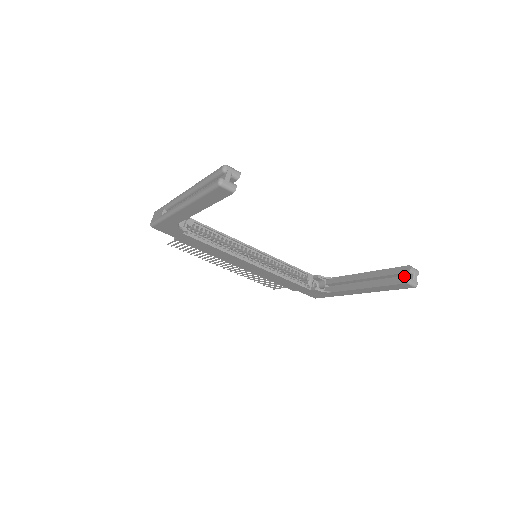
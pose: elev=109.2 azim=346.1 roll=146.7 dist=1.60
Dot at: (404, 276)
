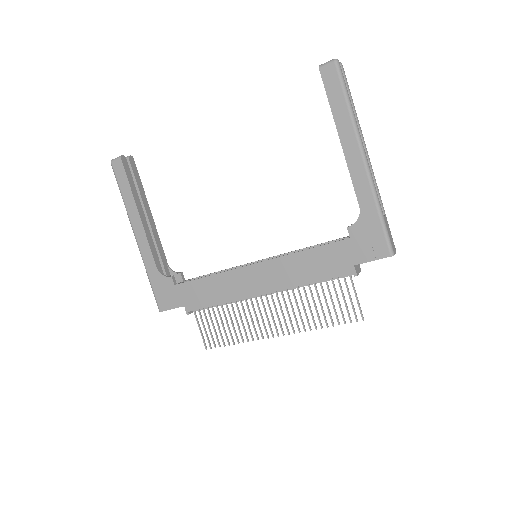
Dot at: occluded
